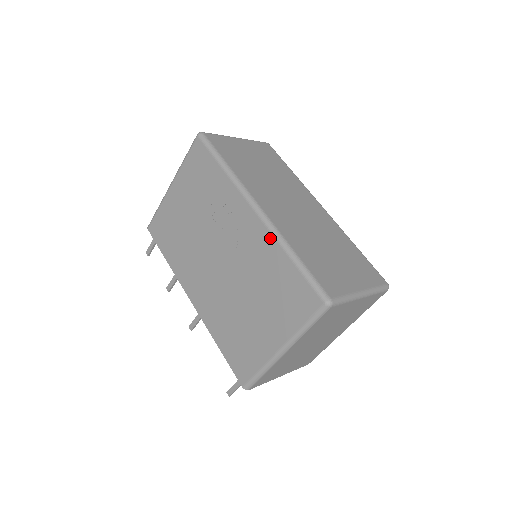
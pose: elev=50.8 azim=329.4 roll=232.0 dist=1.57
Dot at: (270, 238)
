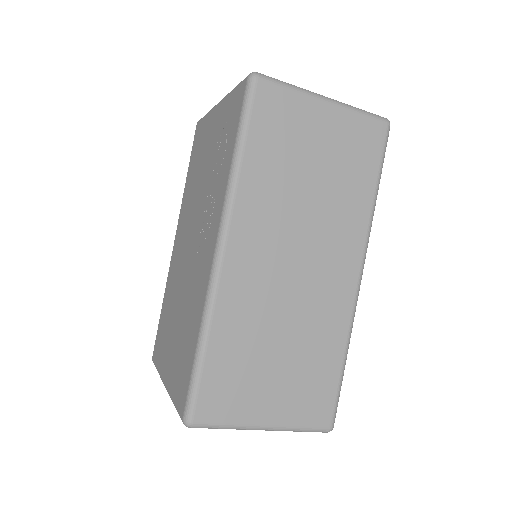
Dot at: (204, 296)
